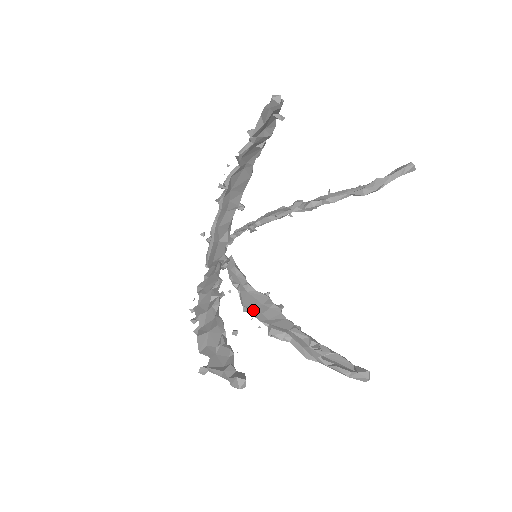
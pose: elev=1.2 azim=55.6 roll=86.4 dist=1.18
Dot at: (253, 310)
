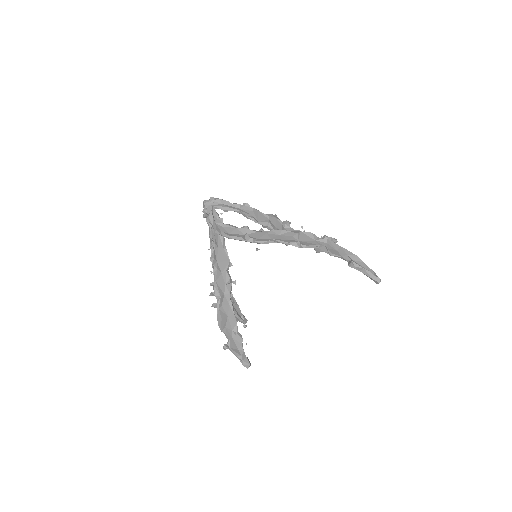
Dot at: occluded
